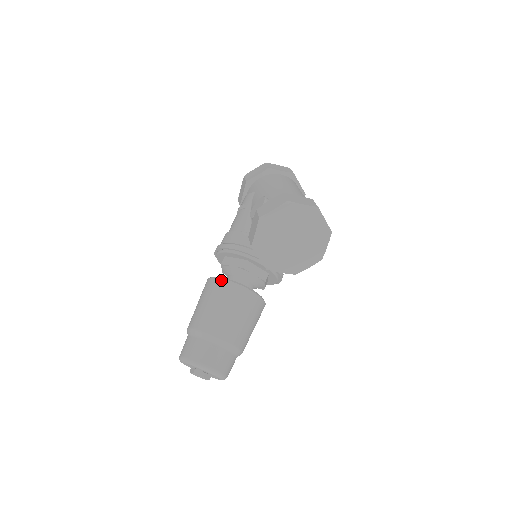
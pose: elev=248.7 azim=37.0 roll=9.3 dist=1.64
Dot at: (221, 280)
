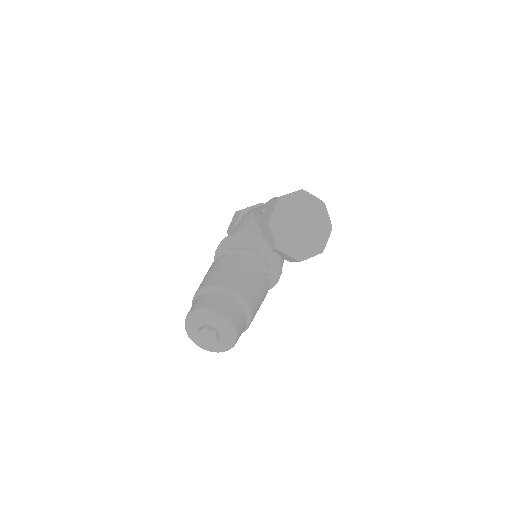
Dot at: (233, 254)
